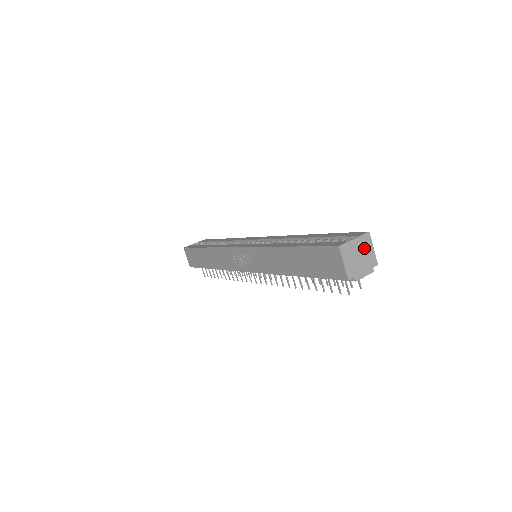
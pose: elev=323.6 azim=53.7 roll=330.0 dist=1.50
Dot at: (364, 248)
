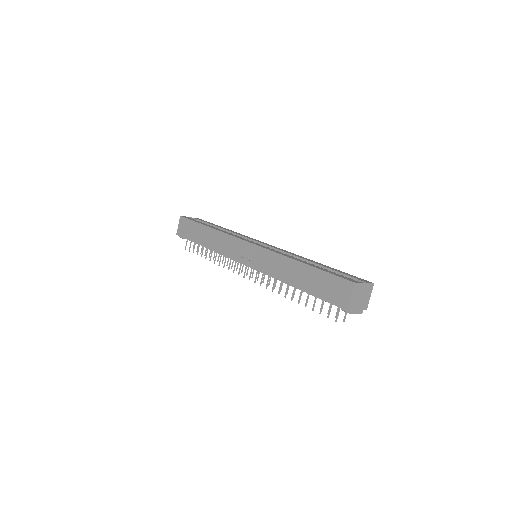
Dot at: (366, 293)
